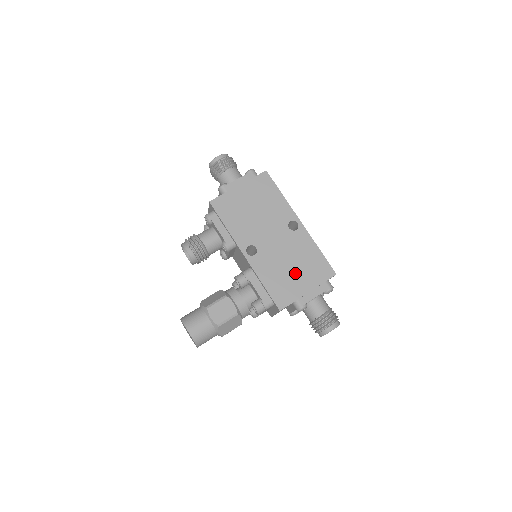
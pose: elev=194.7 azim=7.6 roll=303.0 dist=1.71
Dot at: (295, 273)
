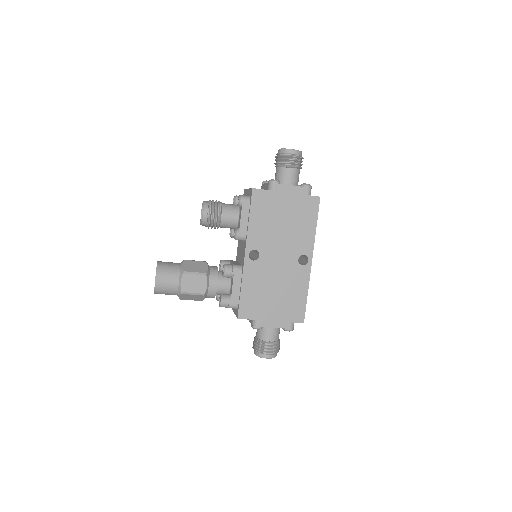
Dot at: (273, 298)
